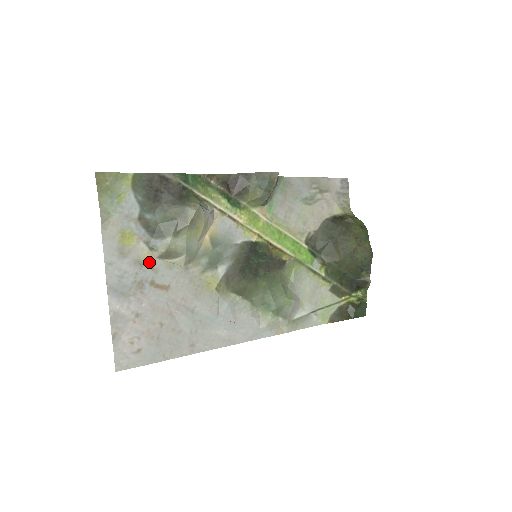
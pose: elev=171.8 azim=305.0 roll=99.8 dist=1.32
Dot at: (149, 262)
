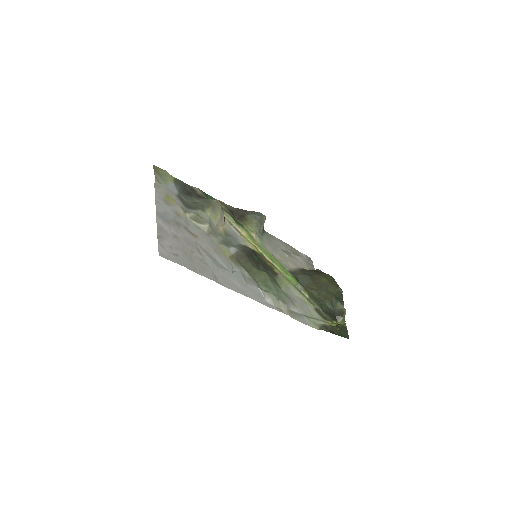
Dot at: (184, 217)
